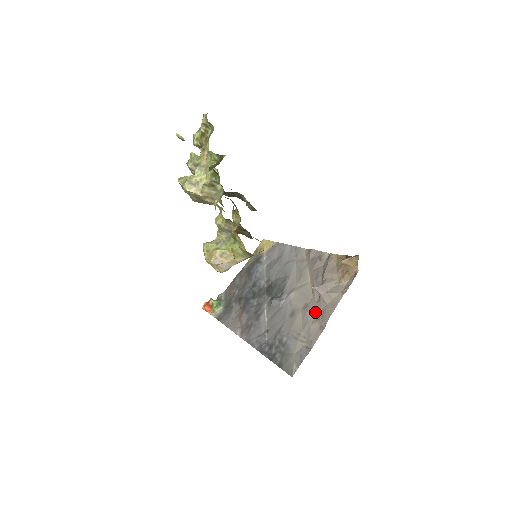
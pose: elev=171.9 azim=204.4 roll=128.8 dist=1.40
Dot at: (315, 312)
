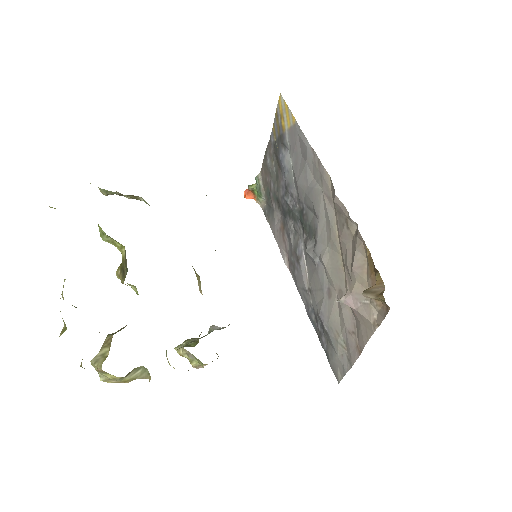
Dot at: (350, 318)
